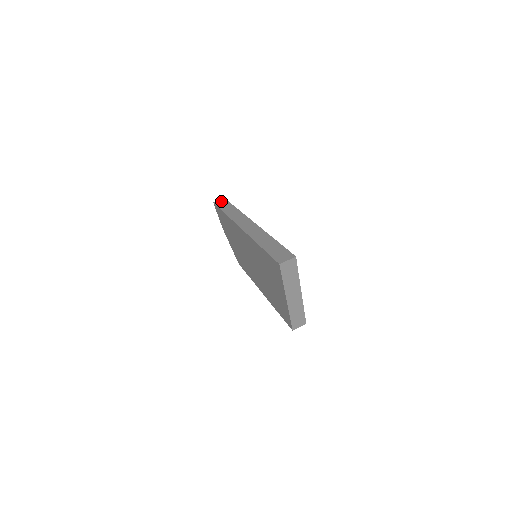
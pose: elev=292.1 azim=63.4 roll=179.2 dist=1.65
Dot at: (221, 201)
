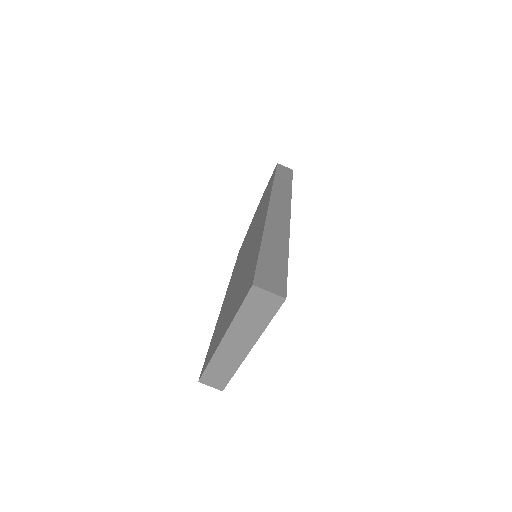
Dot at: (286, 169)
